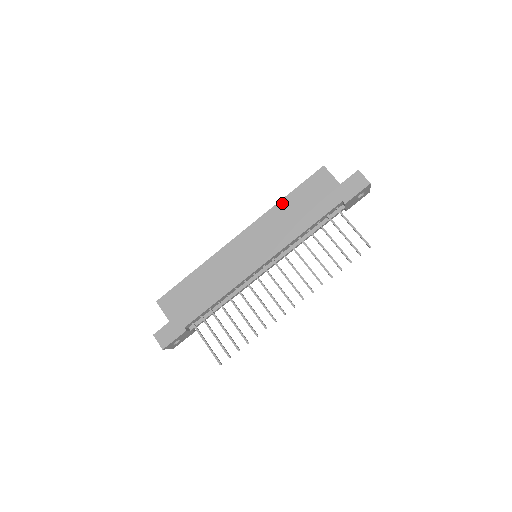
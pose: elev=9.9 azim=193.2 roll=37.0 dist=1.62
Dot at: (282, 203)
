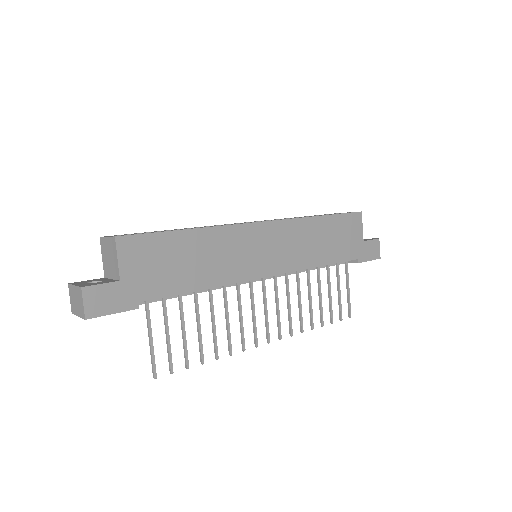
Dot at: (317, 220)
